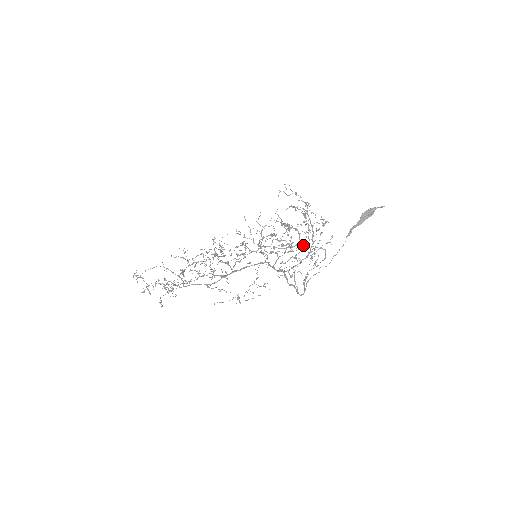
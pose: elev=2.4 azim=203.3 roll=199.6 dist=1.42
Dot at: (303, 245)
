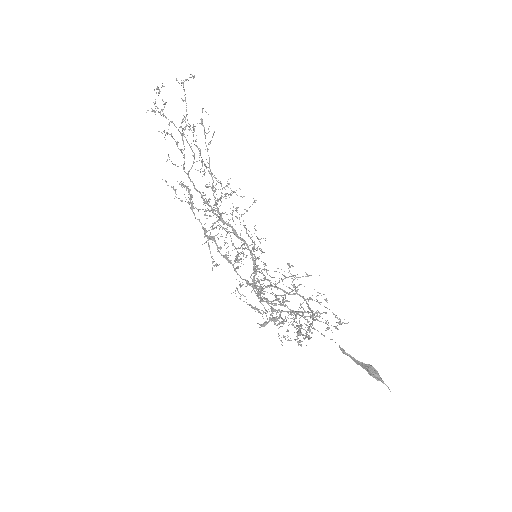
Dot at: (291, 312)
